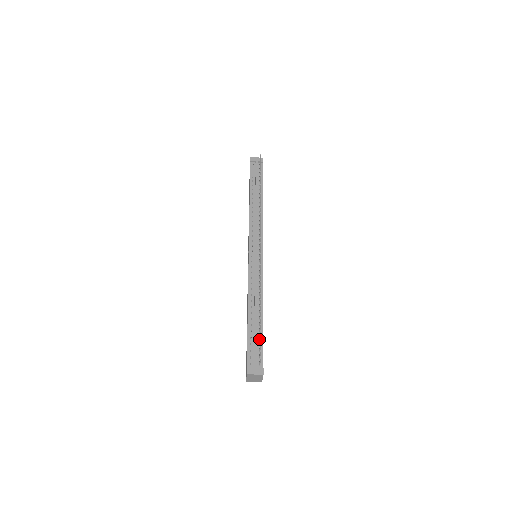
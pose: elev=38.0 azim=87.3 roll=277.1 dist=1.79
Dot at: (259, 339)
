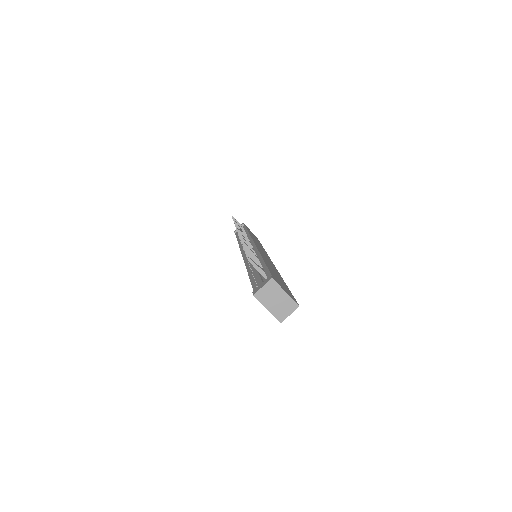
Dot at: occluded
